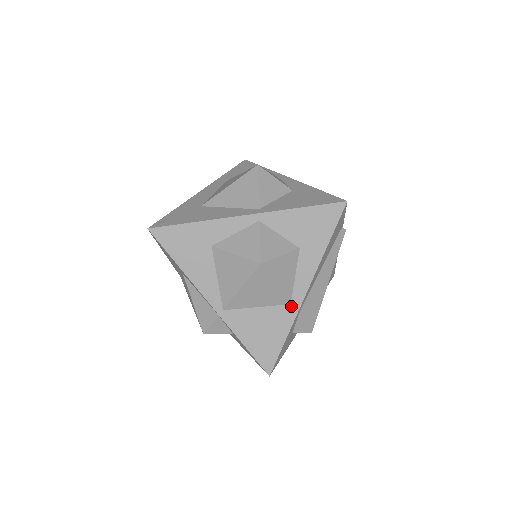
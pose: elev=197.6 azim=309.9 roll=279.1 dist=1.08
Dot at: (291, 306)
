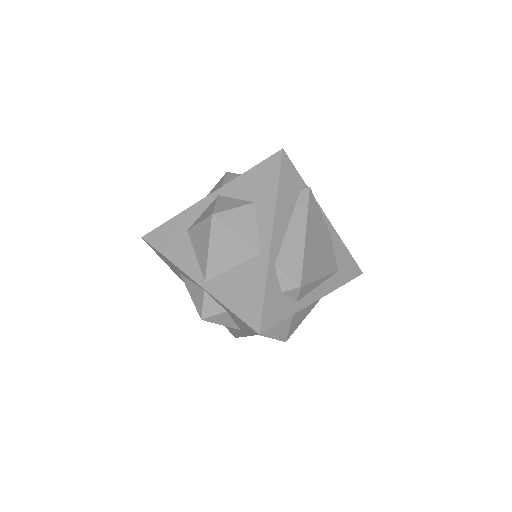
Dot at: (261, 255)
